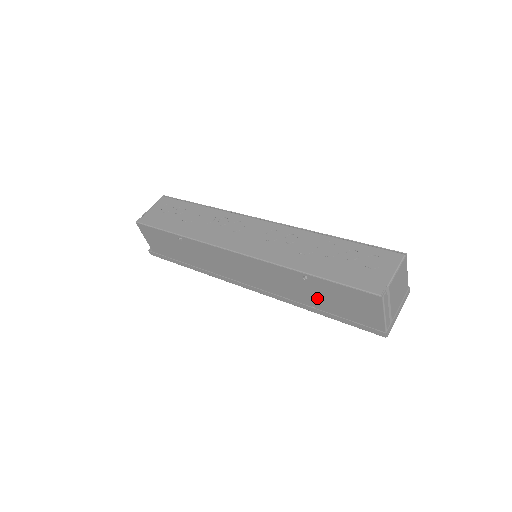
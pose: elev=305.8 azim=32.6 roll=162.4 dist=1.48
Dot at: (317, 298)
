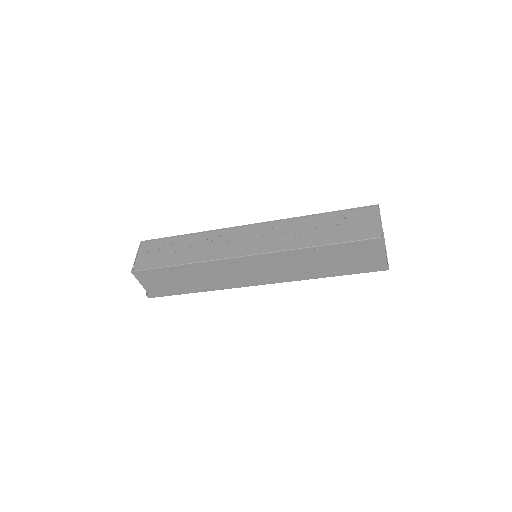
Dot at: (327, 264)
